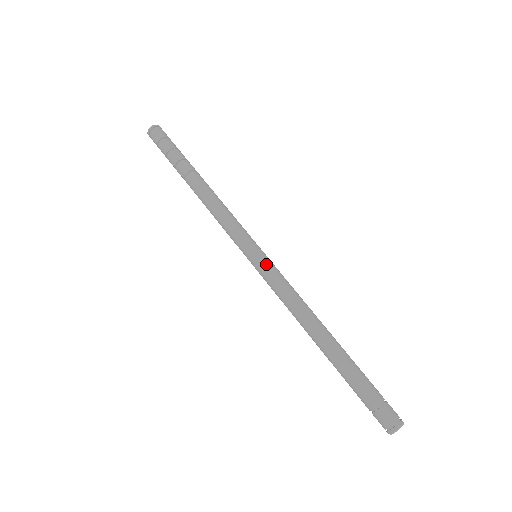
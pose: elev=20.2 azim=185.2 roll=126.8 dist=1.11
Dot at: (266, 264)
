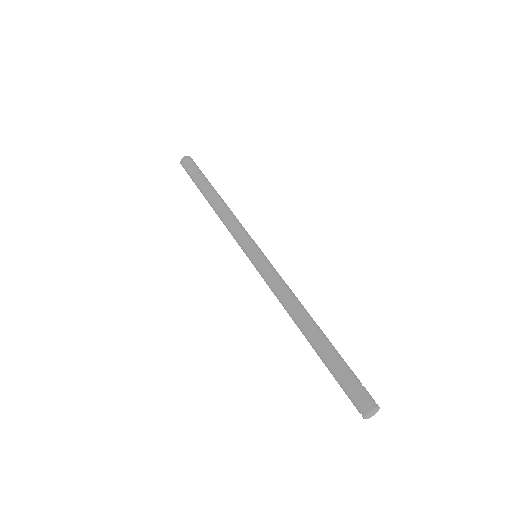
Dot at: (266, 260)
